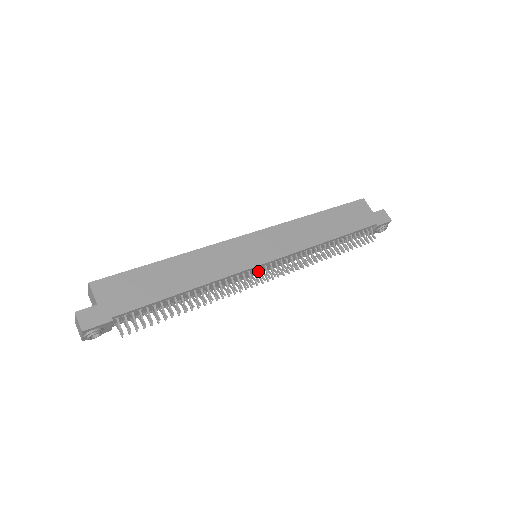
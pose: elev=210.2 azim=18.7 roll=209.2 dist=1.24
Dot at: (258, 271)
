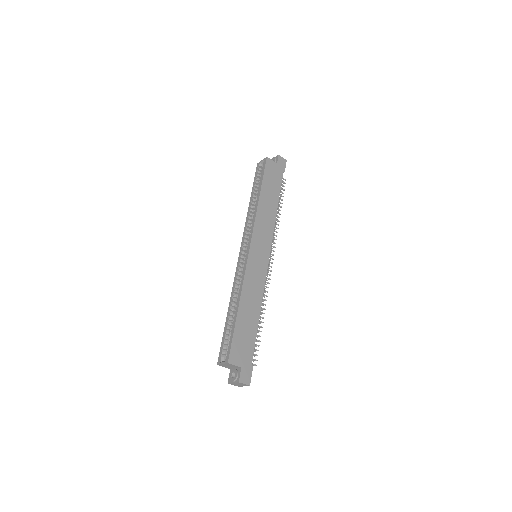
Dot at: occluded
